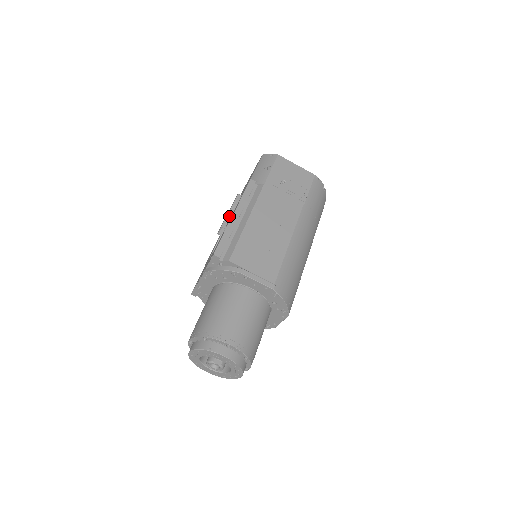
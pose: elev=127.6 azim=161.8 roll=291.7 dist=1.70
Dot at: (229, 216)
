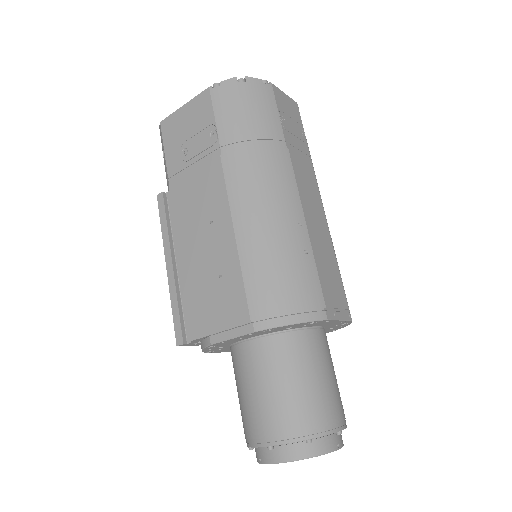
Dot at: occluded
